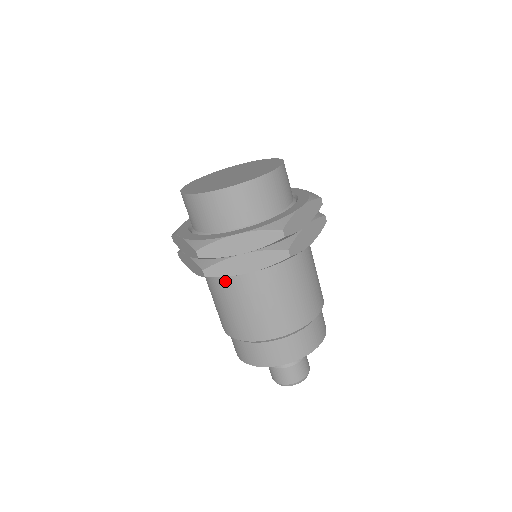
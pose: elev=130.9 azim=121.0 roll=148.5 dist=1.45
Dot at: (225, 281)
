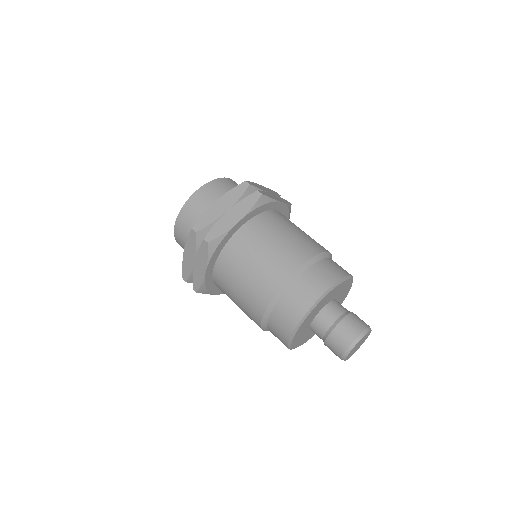
Dot at: (230, 252)
